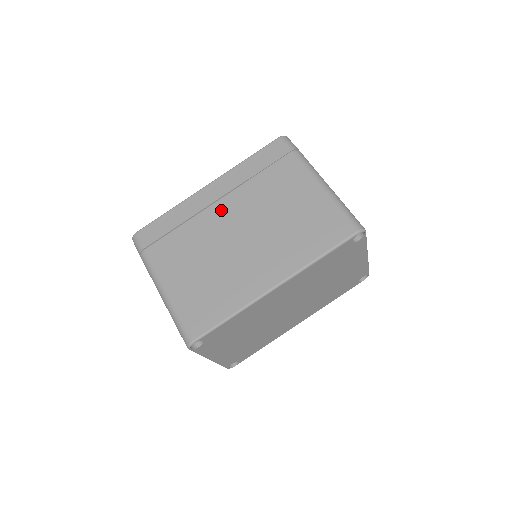
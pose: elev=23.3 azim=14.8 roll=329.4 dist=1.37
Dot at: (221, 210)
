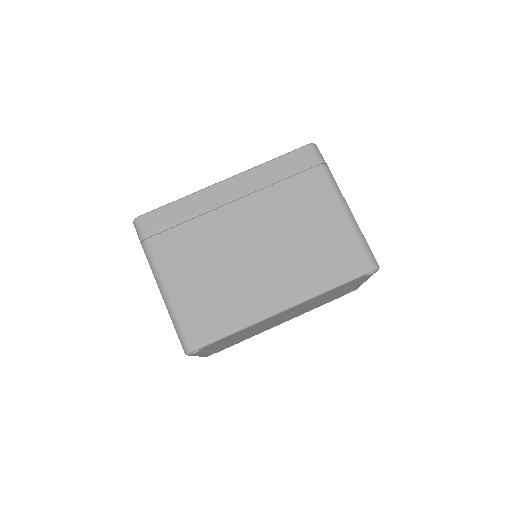
Dot at: (237, 213)
